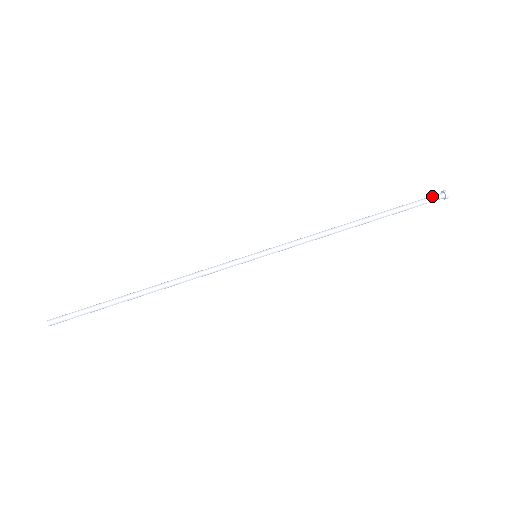
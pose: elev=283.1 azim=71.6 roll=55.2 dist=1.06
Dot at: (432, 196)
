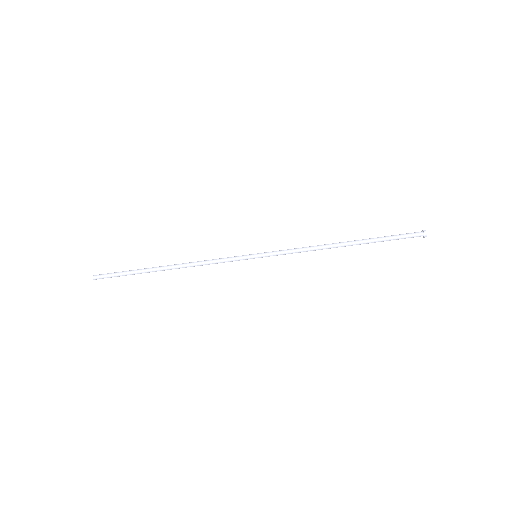
Dot at: (413, 236)
